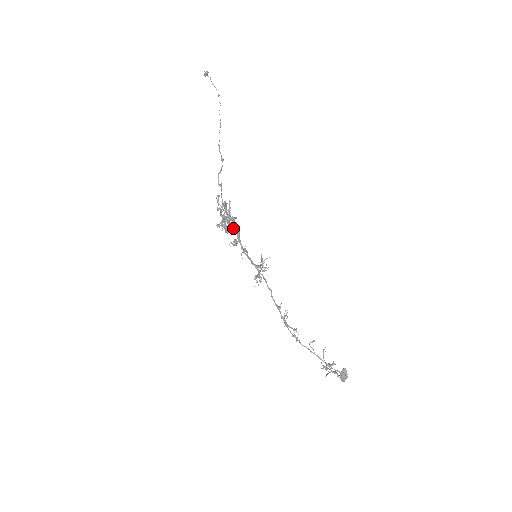
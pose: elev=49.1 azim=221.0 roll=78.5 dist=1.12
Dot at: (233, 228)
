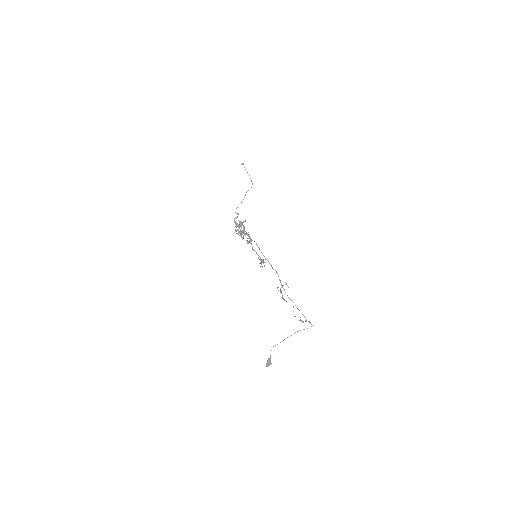
Dot at: (248, 234)
